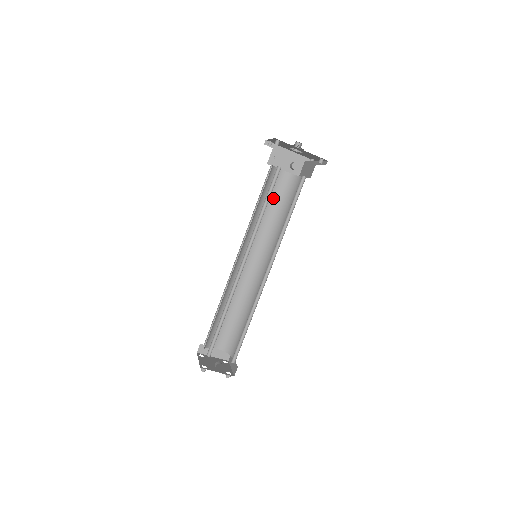
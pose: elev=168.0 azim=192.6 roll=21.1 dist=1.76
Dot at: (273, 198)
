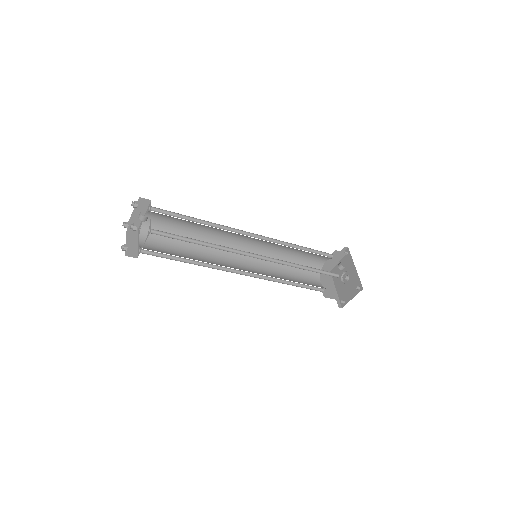
Dot at: (298, 277)
